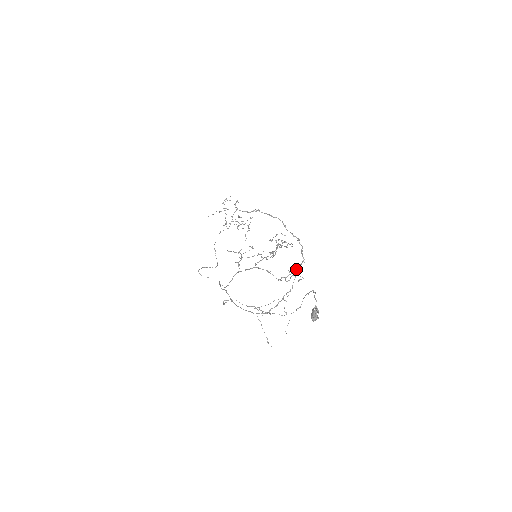
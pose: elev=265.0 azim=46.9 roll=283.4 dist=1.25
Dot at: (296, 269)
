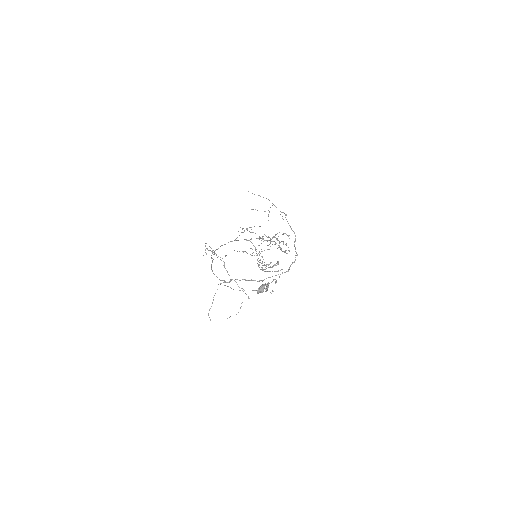
Dot at: (277, 263)
